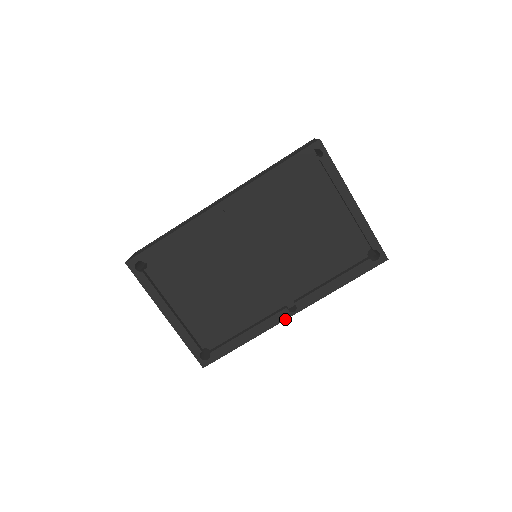
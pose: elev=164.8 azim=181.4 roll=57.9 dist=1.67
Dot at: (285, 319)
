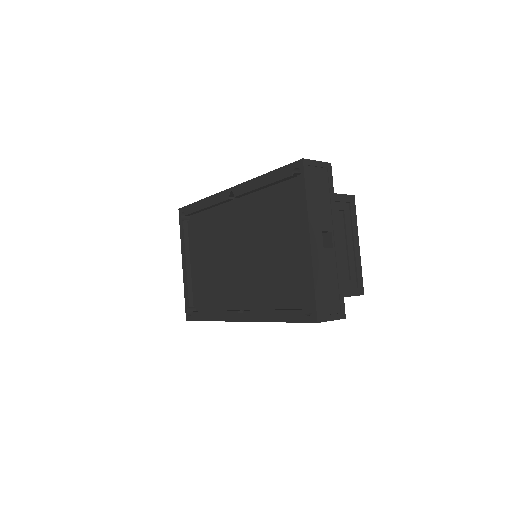
Dot at: (234, 321)
